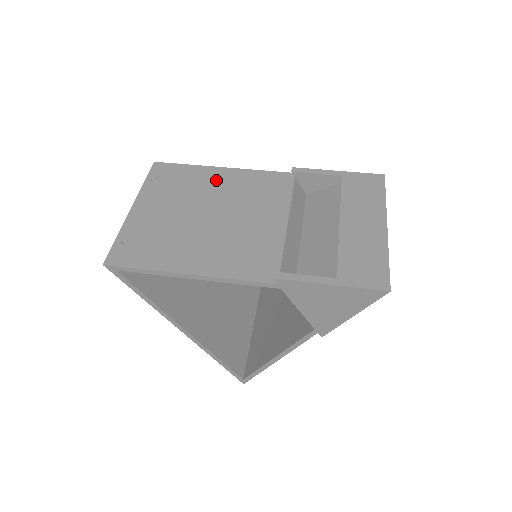
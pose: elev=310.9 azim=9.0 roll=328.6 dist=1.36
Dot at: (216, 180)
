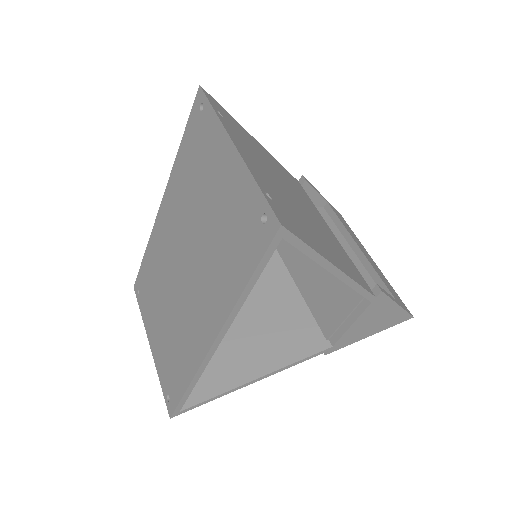
Dot at: (265, 154)
